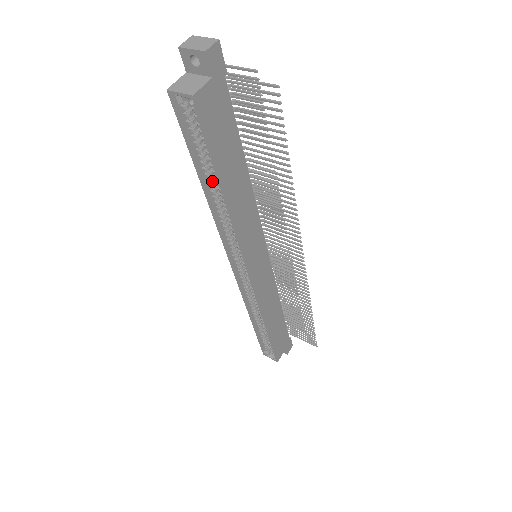
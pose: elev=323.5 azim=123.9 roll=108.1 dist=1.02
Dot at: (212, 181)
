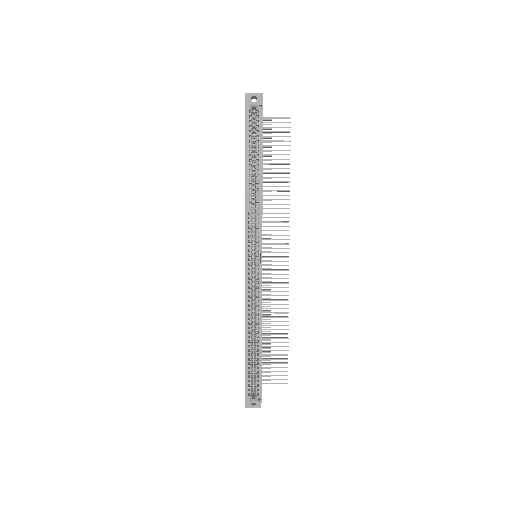
Dot at: occluded
